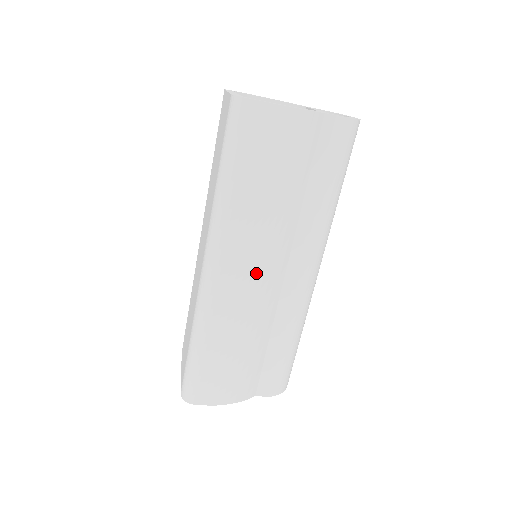
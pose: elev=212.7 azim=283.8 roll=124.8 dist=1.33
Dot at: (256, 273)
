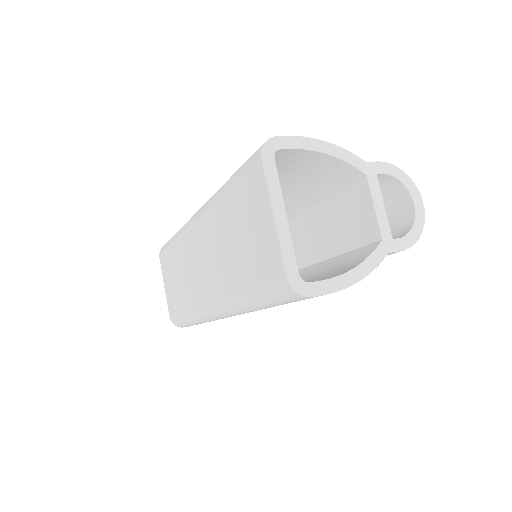
Dot at: occluded
